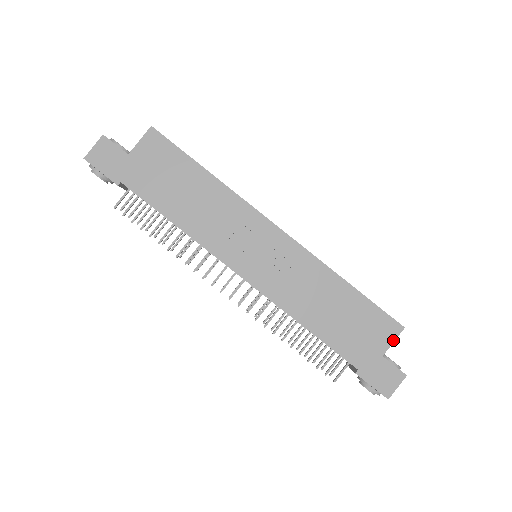
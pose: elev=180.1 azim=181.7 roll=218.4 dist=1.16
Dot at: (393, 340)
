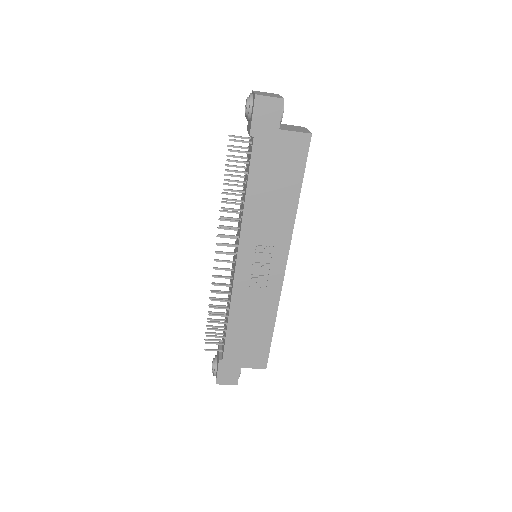
Dot at: (254, 367)
